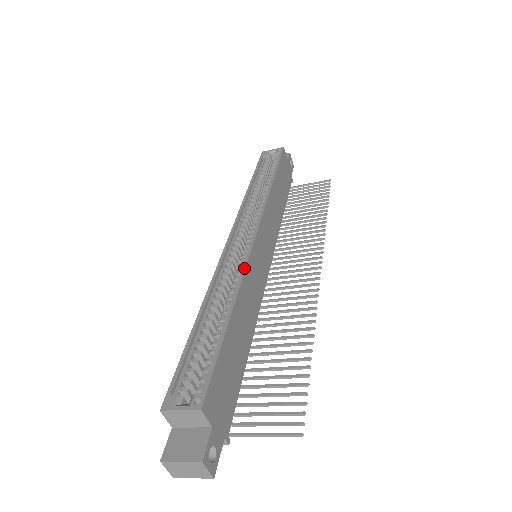
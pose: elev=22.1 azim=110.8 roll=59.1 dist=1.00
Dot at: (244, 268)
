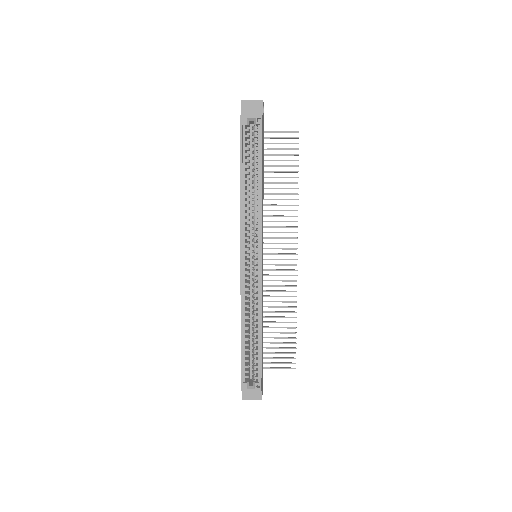
Dot at: (261, 297)
